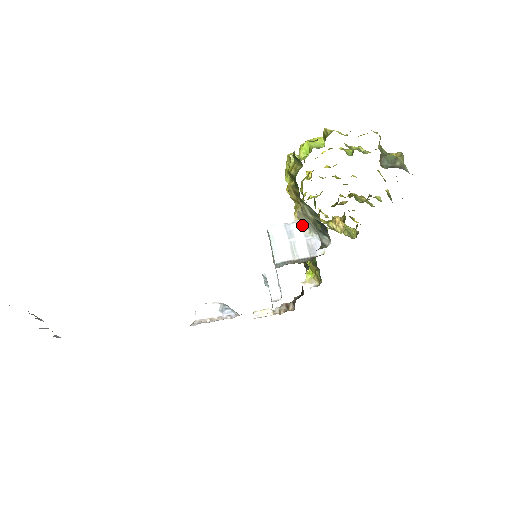
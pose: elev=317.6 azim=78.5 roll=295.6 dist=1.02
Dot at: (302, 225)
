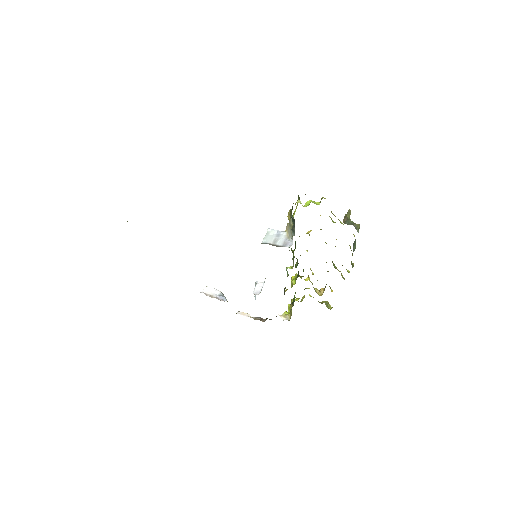
Dot at: (287, 234)
